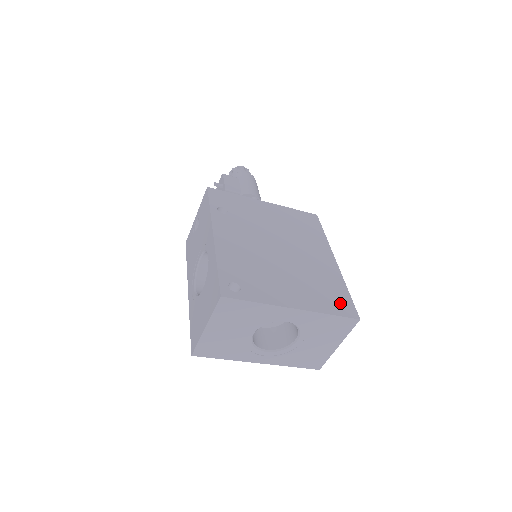
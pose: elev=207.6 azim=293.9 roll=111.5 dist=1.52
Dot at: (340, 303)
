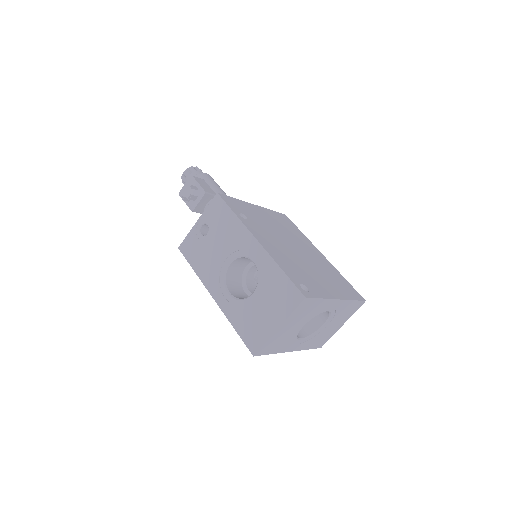
Dot at: (350, 290)
